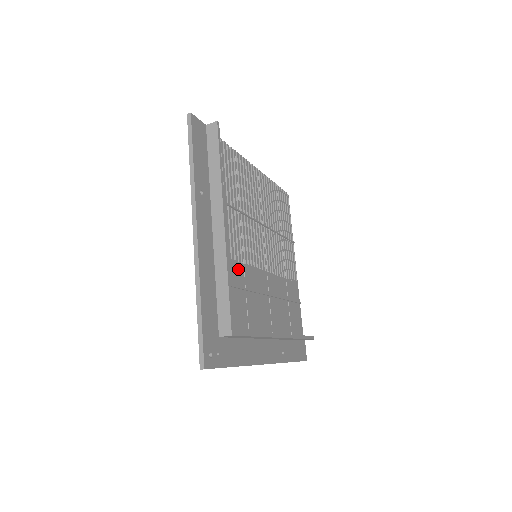
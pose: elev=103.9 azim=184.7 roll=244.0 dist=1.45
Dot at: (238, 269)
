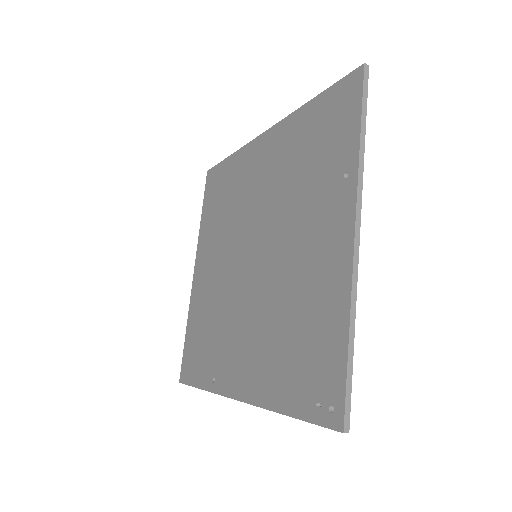
Dot at: (285, 277)
